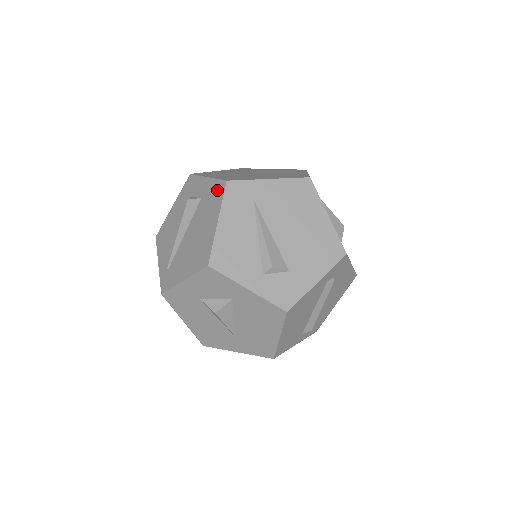
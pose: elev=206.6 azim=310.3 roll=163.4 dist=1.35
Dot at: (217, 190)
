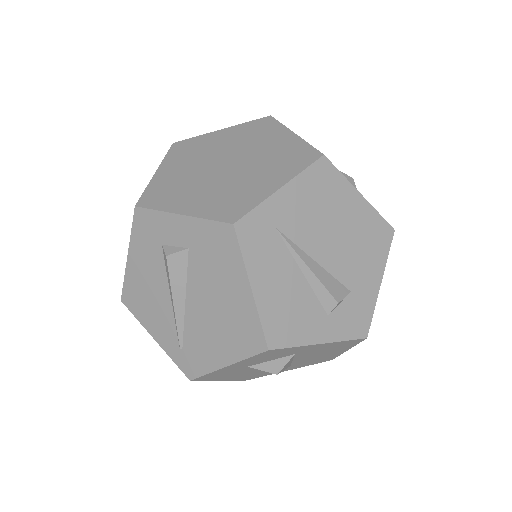
Dot at: (220, 239)
